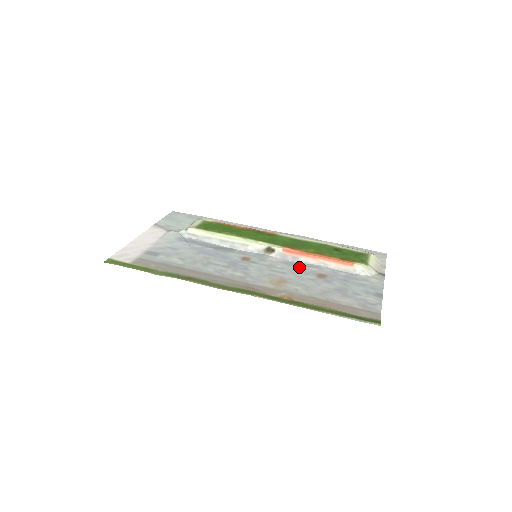
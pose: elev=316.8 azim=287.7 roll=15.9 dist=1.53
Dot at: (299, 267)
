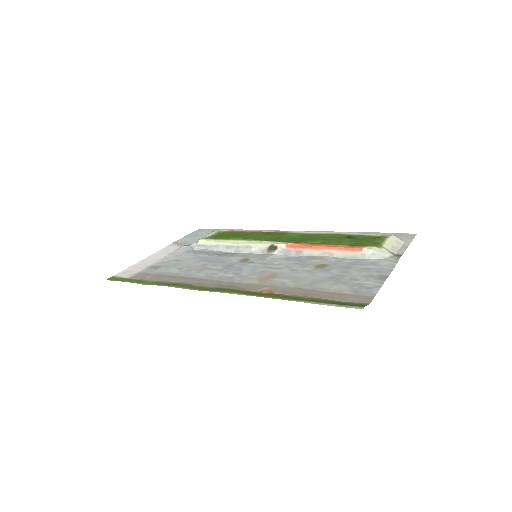
Dot at: (299, 261)
